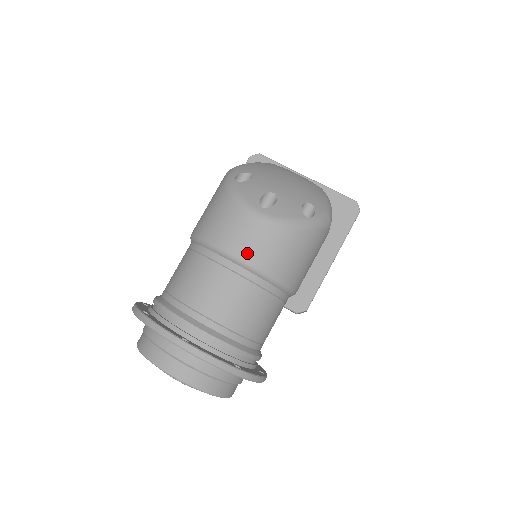
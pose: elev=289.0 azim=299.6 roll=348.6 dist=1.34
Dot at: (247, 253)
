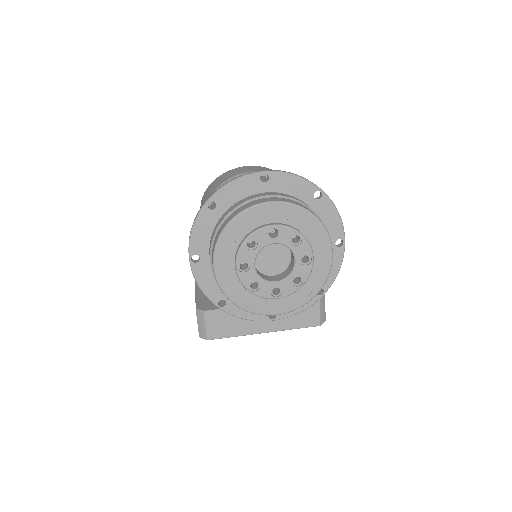
Dot at: (259, 170)
